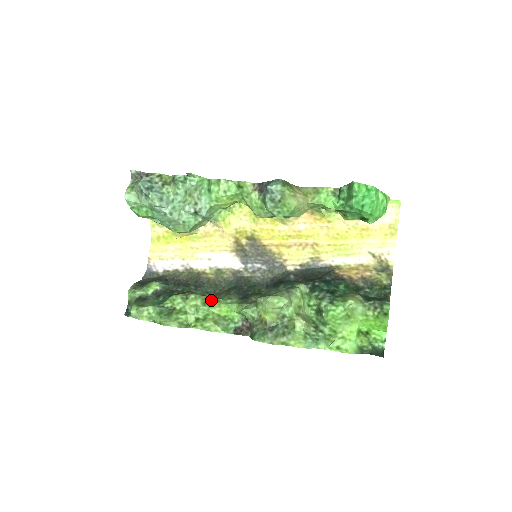
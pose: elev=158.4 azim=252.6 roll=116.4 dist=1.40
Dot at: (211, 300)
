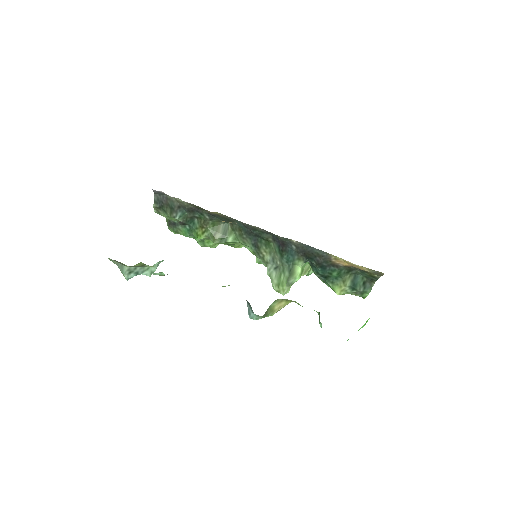
Dot at: (230, 243)
